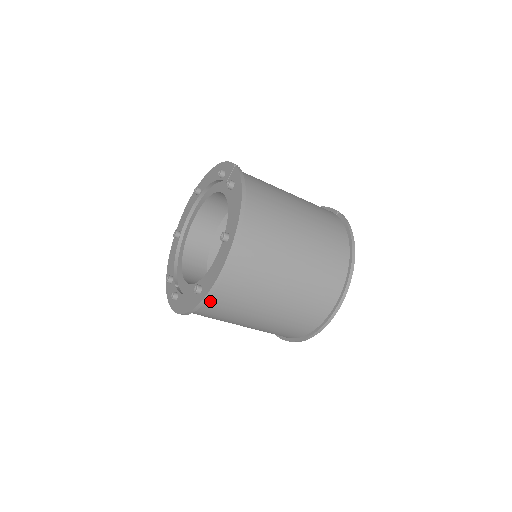
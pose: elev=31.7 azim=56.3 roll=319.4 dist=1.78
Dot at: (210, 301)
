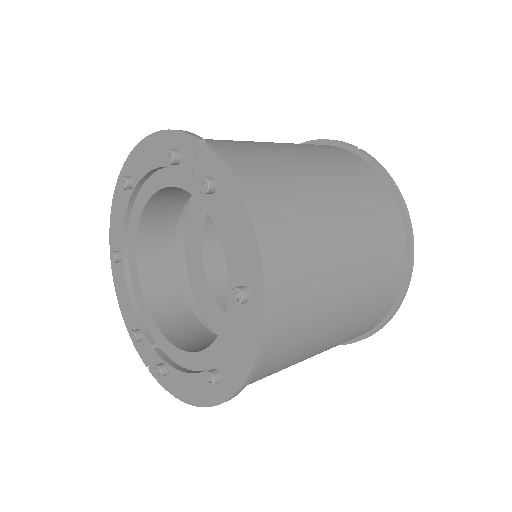
Dot at: occluded
